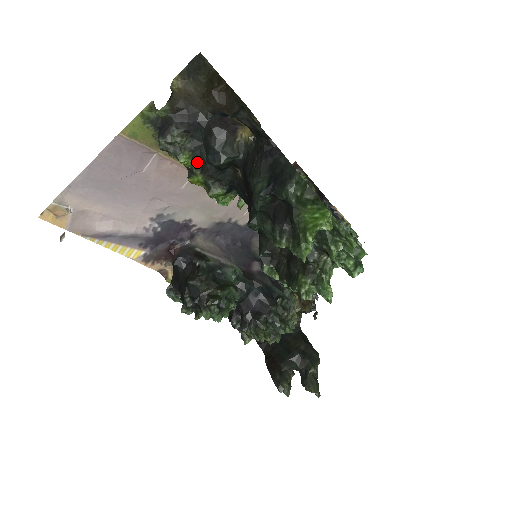
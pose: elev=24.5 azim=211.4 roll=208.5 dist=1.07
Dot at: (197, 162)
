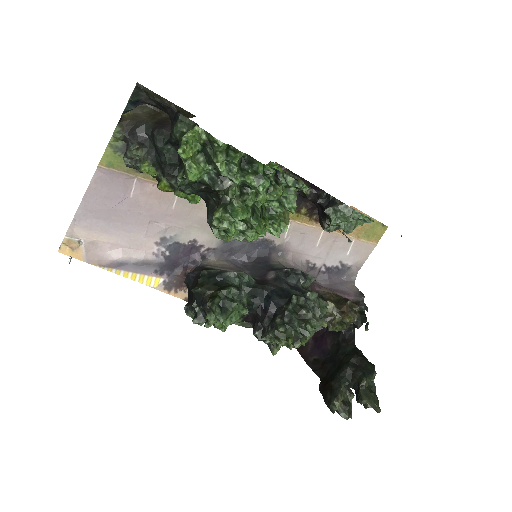
Dot at: (158, 168)
